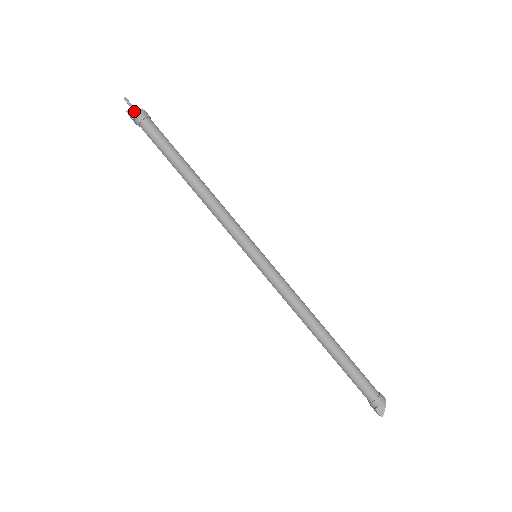
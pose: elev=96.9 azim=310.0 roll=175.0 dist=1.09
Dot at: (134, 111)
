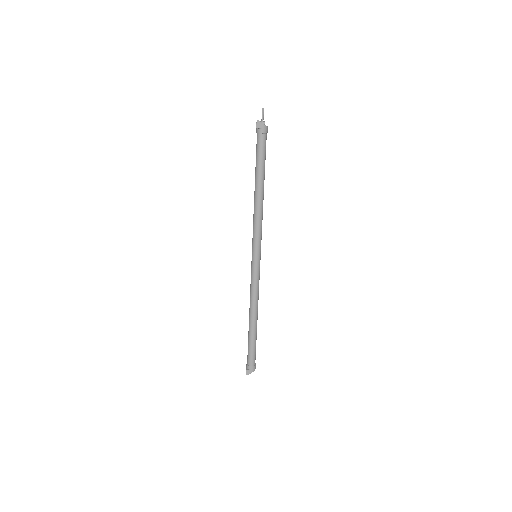
Dot at: (261, 124)
